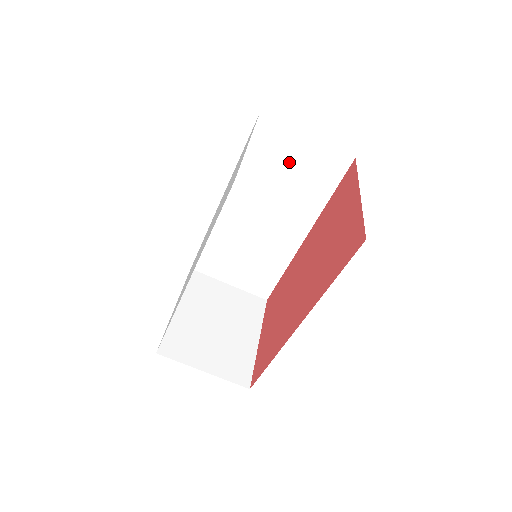
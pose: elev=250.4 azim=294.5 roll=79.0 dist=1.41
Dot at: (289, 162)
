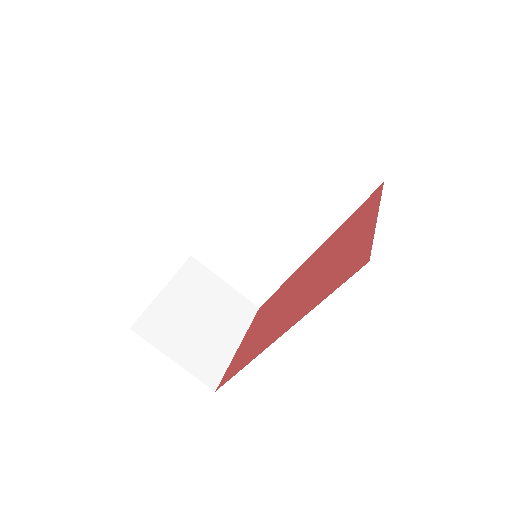
Dot at: (315, 170)
